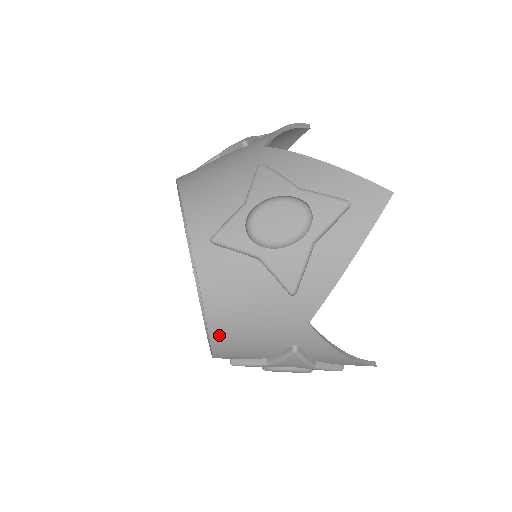
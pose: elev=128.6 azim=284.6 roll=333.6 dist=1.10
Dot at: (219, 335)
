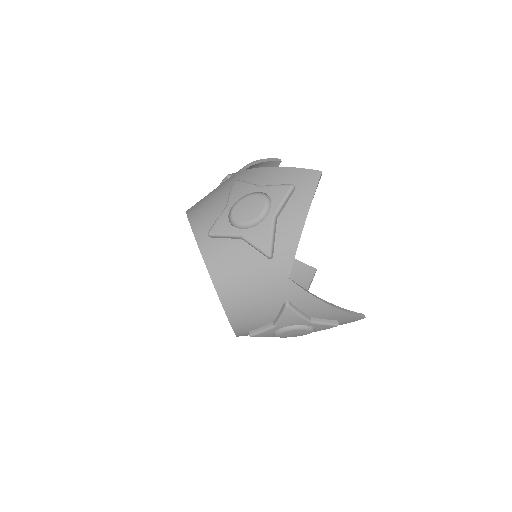
Dot at: occluded
